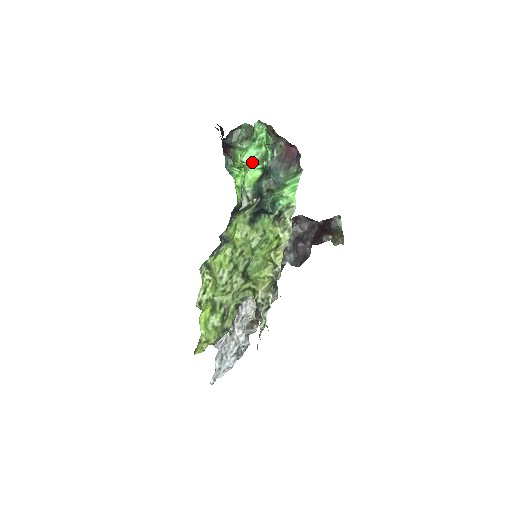
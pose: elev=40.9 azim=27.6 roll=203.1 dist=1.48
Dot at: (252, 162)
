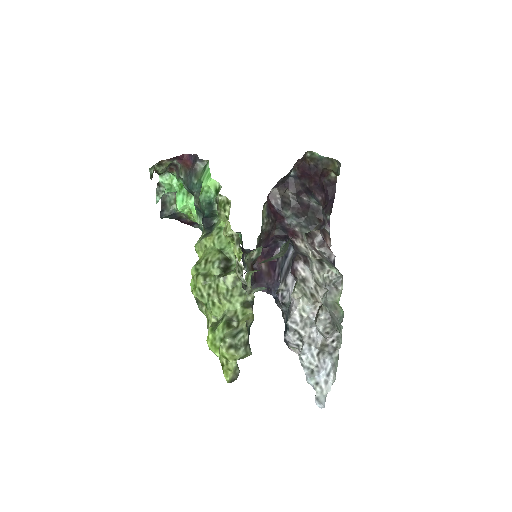
Dot at: (185, 203)
